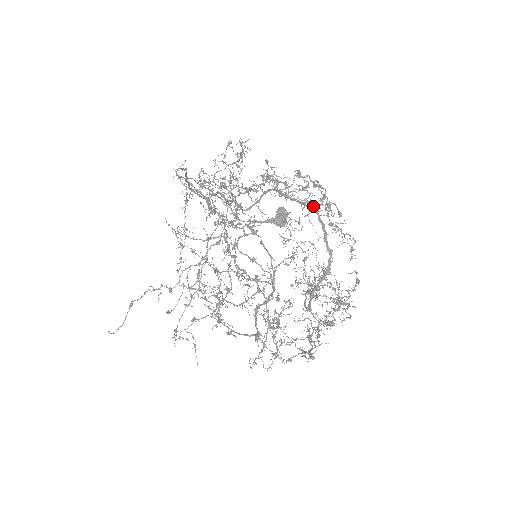
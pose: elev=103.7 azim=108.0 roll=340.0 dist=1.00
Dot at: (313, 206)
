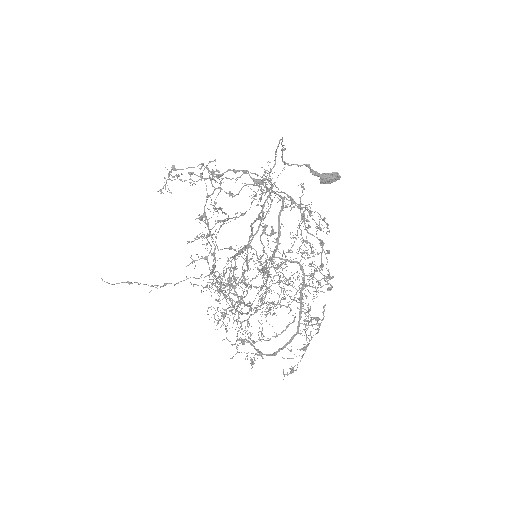
Dot at: occluded
